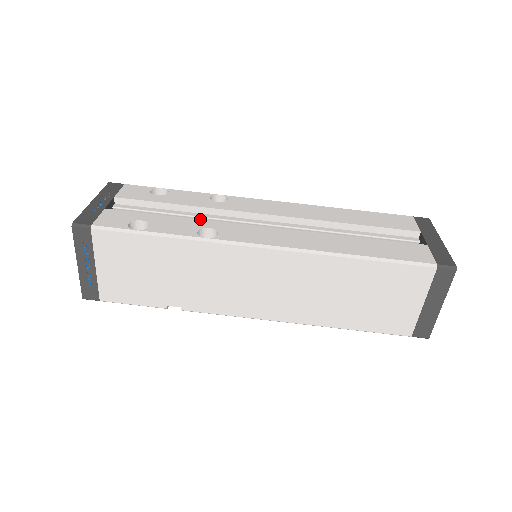
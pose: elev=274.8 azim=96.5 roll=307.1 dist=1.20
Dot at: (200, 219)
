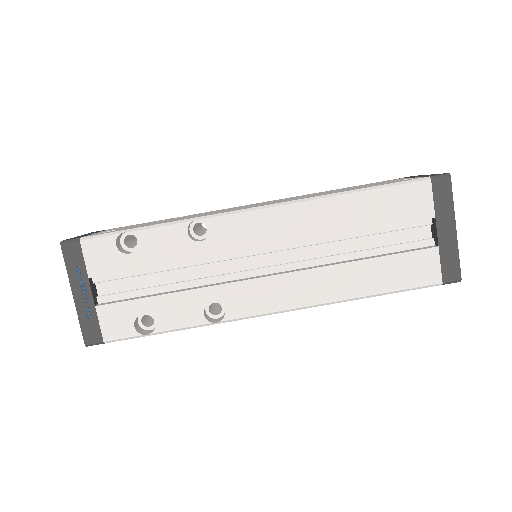
Dot at: (197, 289)
